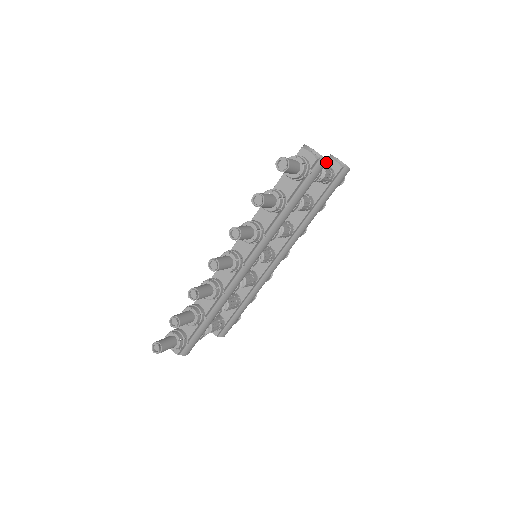
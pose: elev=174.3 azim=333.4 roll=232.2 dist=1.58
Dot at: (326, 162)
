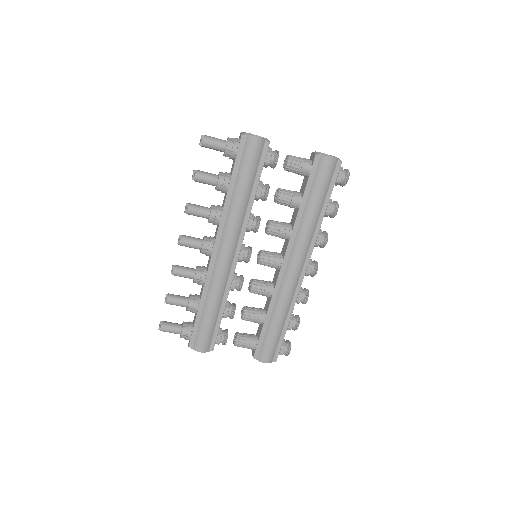
Dot at: (256, 138)
